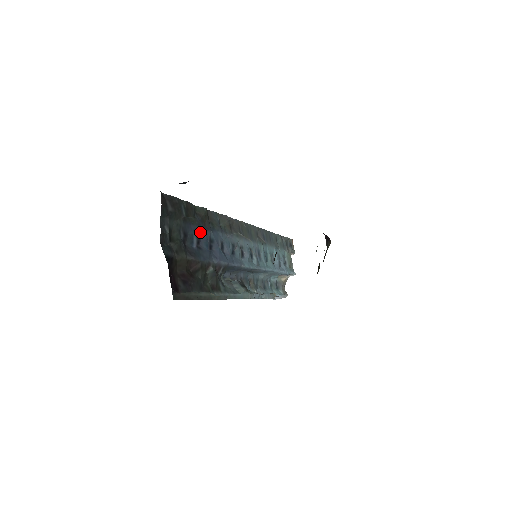
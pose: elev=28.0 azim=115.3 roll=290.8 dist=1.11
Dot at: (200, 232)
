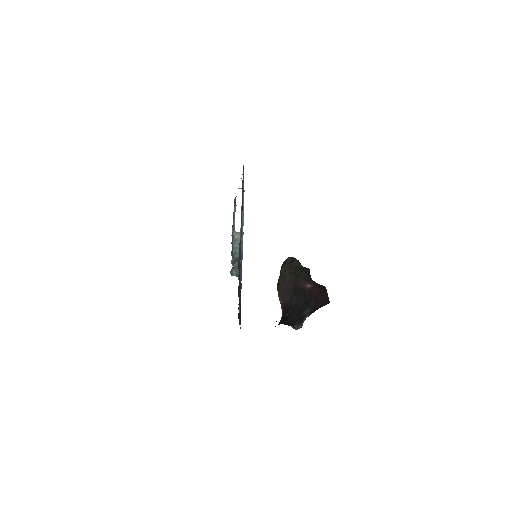
Dot at: occluded
